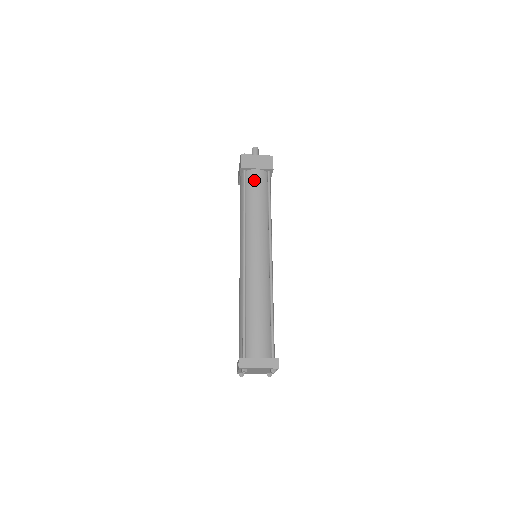
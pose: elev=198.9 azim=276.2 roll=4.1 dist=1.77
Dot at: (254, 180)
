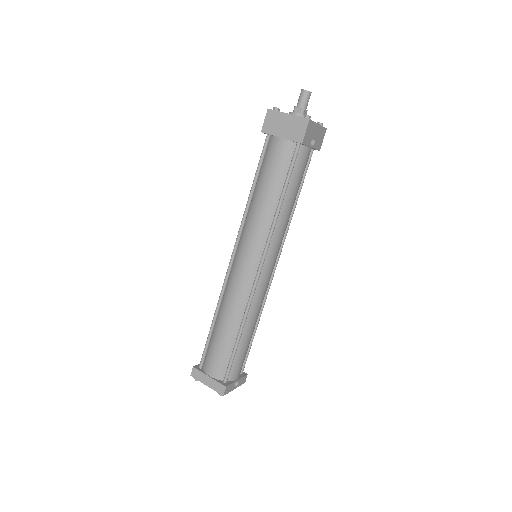
Dot at: (272, 155)
